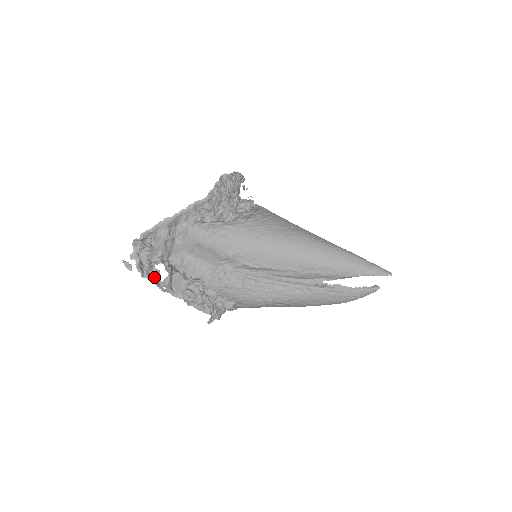
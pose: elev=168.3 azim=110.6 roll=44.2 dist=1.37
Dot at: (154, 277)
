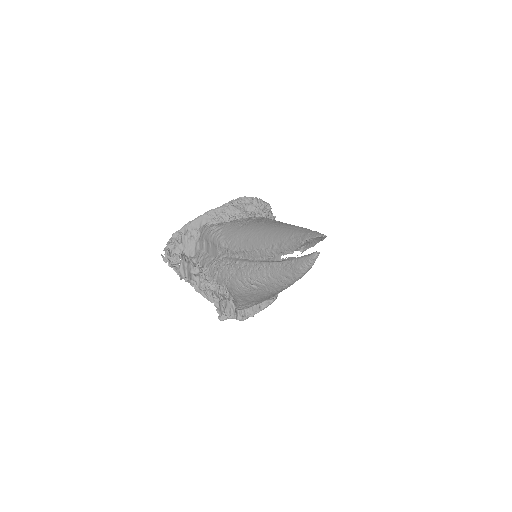
Dot at: (178, 268)
